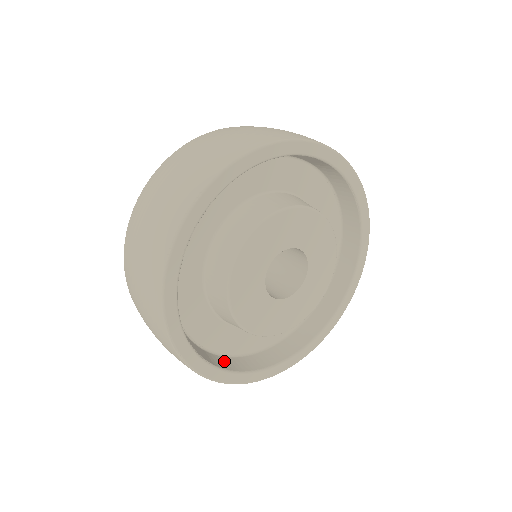
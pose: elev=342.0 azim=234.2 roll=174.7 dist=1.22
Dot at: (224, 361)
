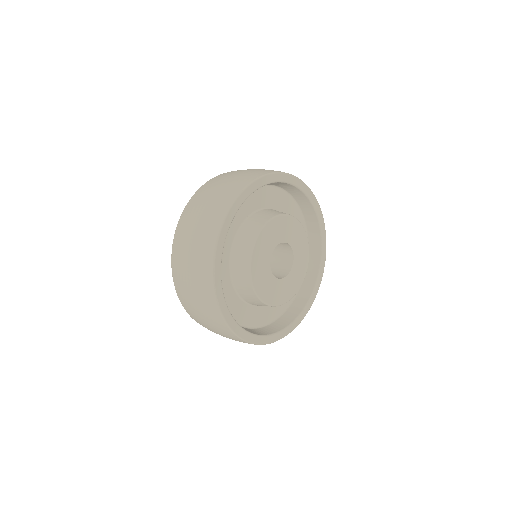
Dot at: occluded
